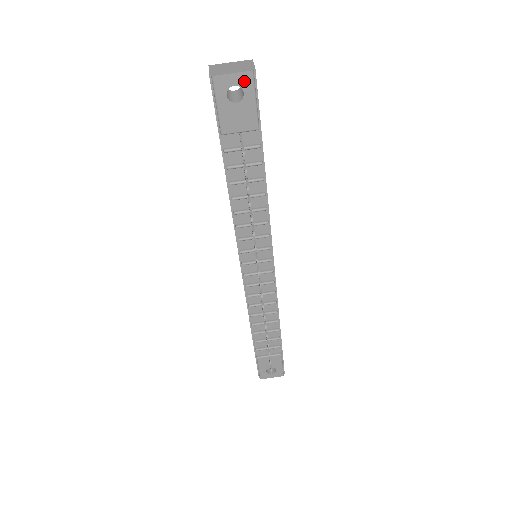
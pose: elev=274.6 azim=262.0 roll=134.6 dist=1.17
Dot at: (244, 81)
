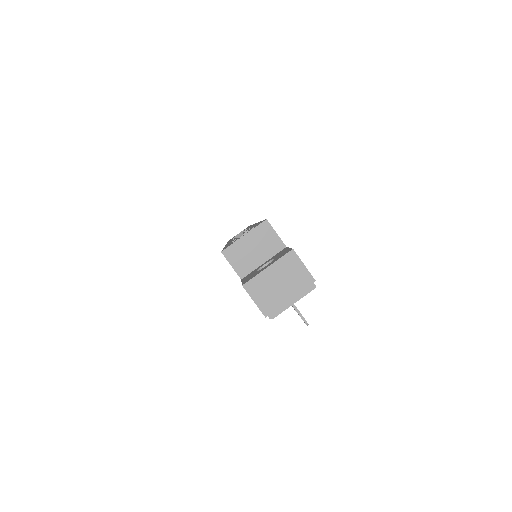
Dot at: (303, 294)
